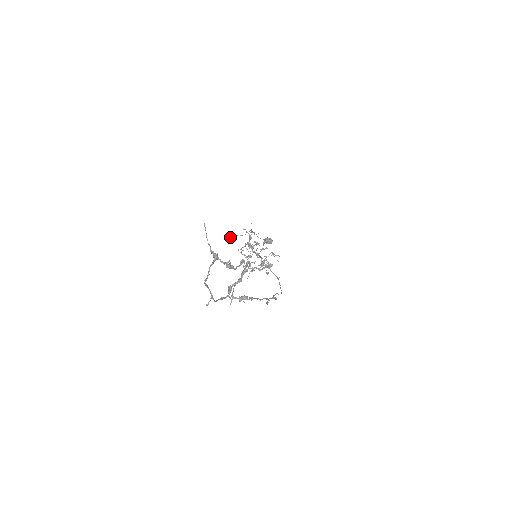
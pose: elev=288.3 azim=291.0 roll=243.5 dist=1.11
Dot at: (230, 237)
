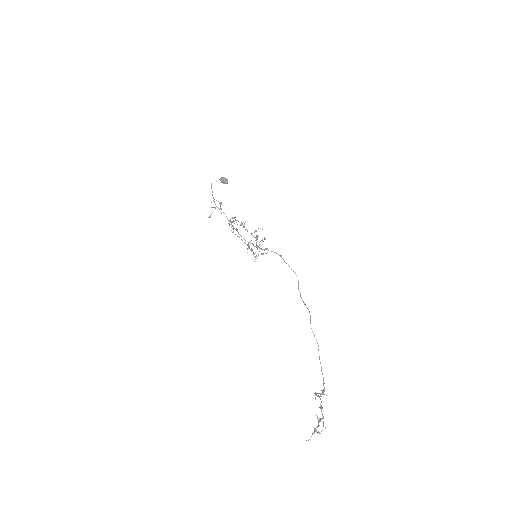
Dot at: (210, 217)
